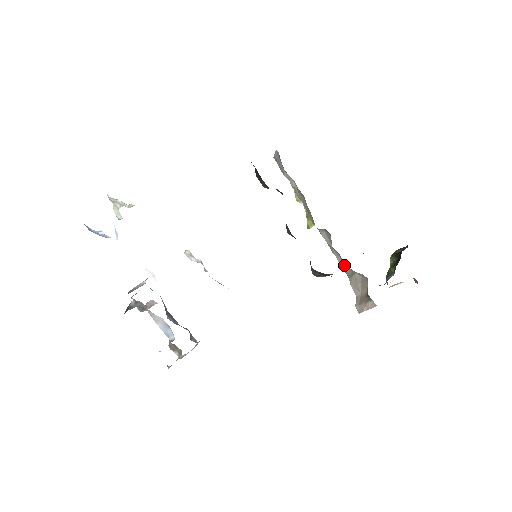
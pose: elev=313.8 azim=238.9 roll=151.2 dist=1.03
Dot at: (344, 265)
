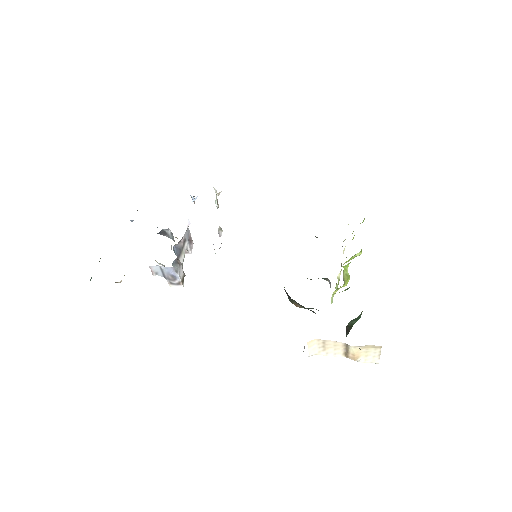
Dot at: occluded
